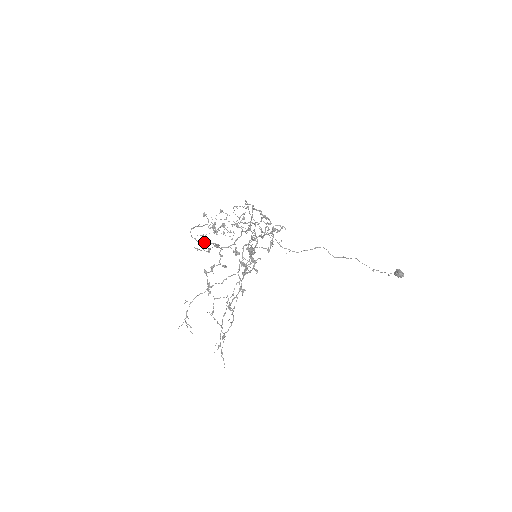
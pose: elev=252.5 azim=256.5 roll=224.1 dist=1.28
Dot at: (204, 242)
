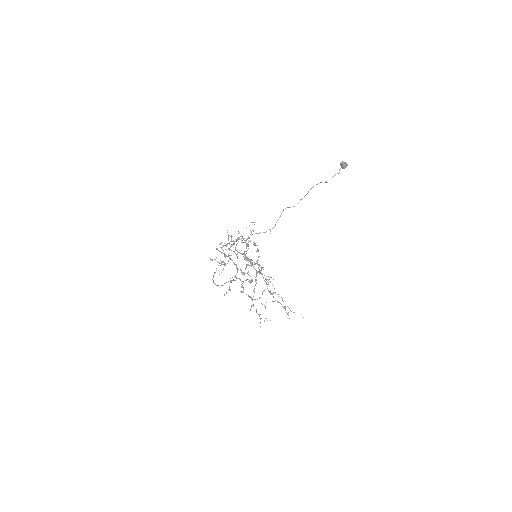
Dot at: occluded
